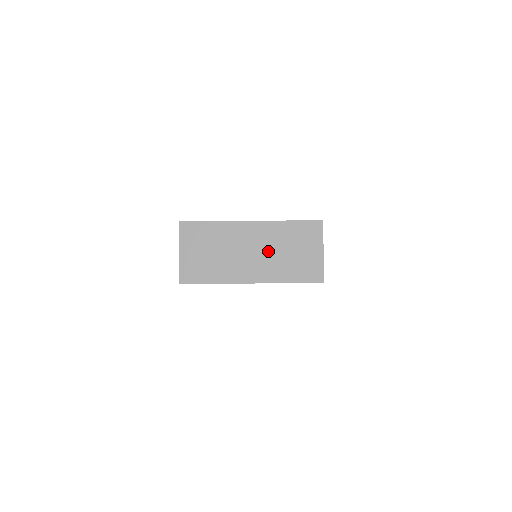
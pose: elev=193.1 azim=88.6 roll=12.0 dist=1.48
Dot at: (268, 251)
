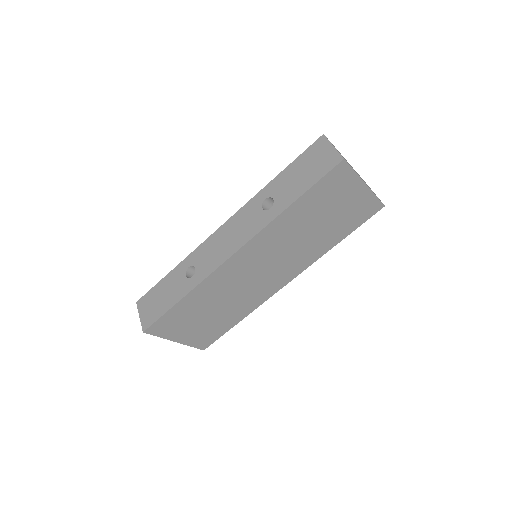
Dot at: occluded
